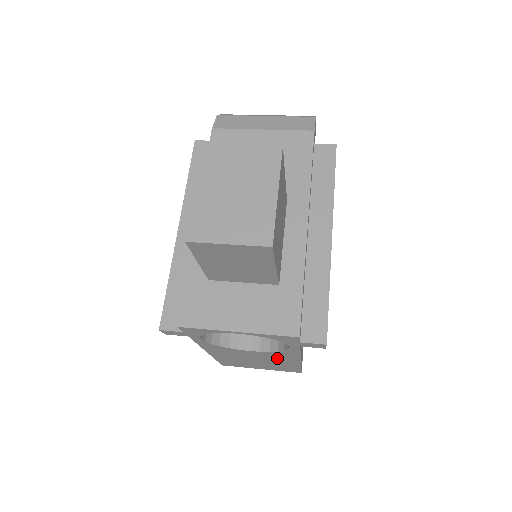
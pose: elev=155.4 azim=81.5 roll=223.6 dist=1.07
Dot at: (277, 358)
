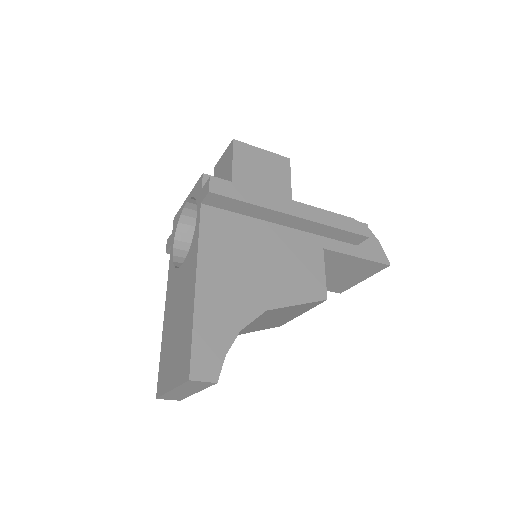
Dot at: (188, 283)
